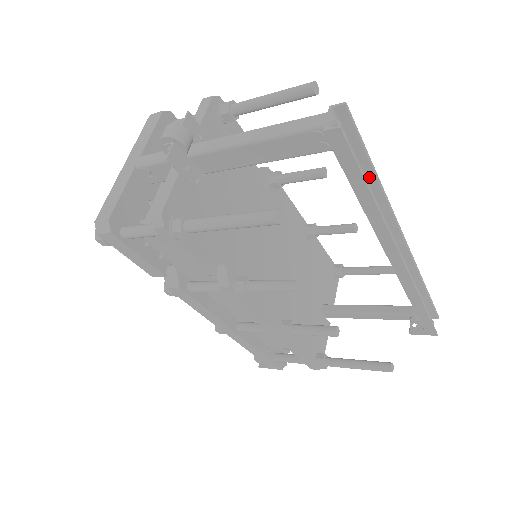
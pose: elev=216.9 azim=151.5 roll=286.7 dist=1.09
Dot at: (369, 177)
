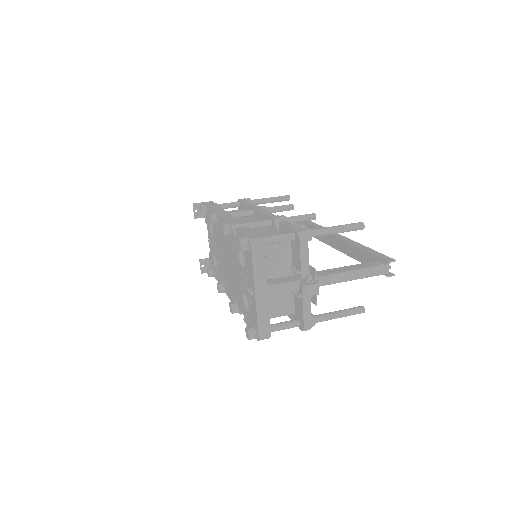
Dot at: occluded
